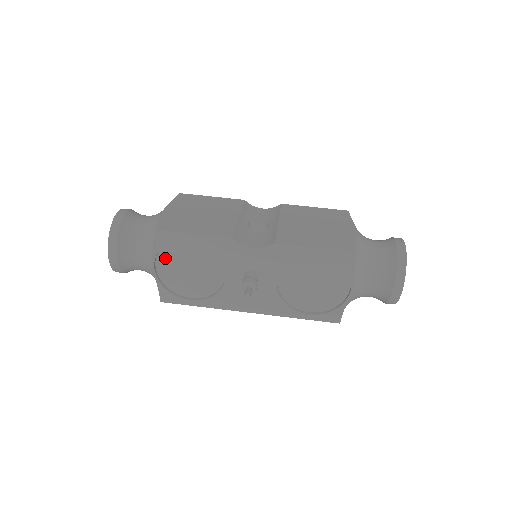
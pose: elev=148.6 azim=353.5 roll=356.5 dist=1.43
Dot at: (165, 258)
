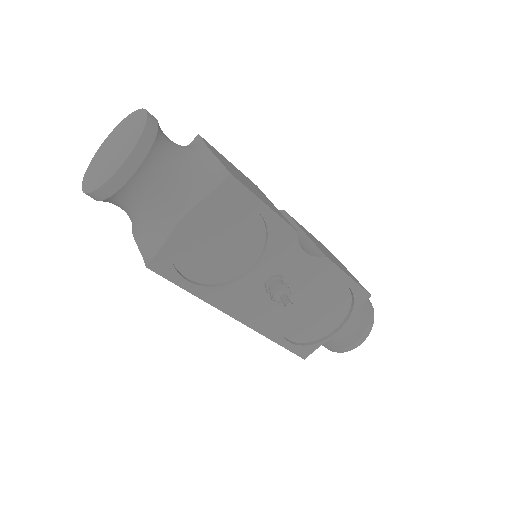
Dot at: (203, 214)
